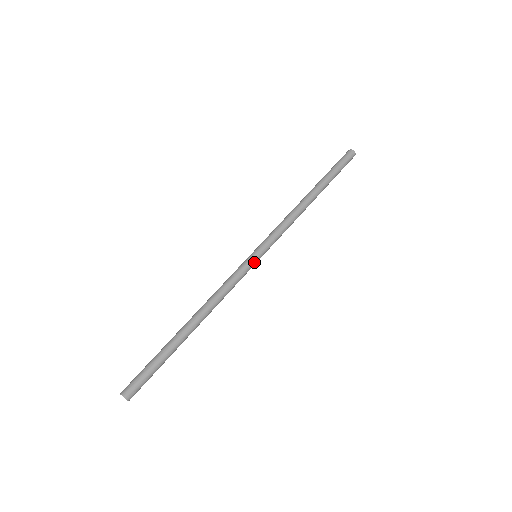
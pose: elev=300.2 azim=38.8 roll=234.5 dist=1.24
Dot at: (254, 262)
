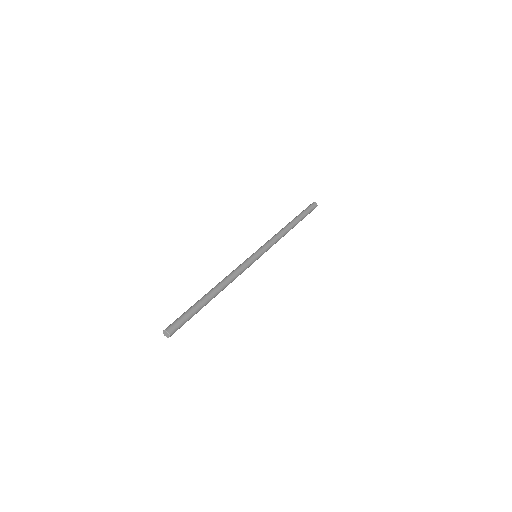
Dot at: (255, 258)
